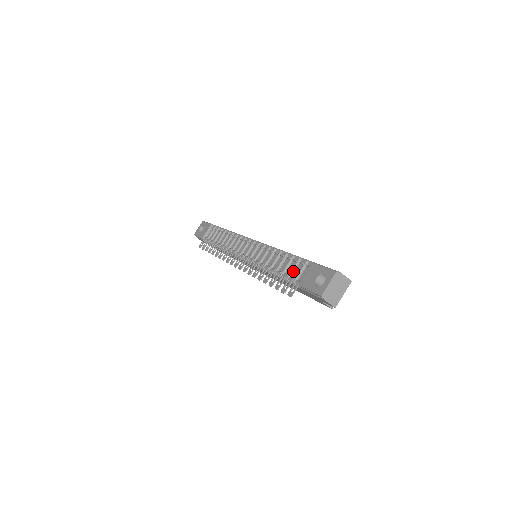
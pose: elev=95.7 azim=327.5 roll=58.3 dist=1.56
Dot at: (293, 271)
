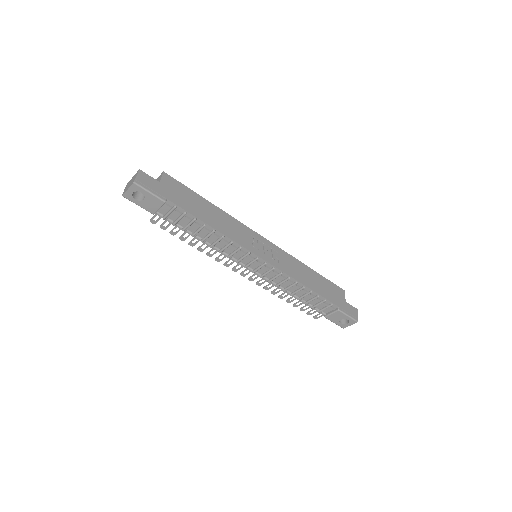
Dot at: (318, 305)
